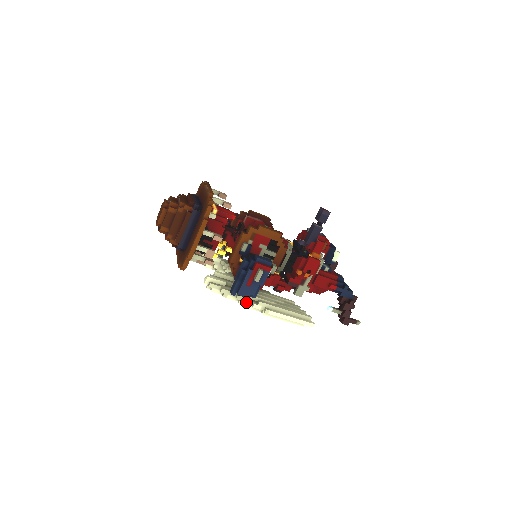
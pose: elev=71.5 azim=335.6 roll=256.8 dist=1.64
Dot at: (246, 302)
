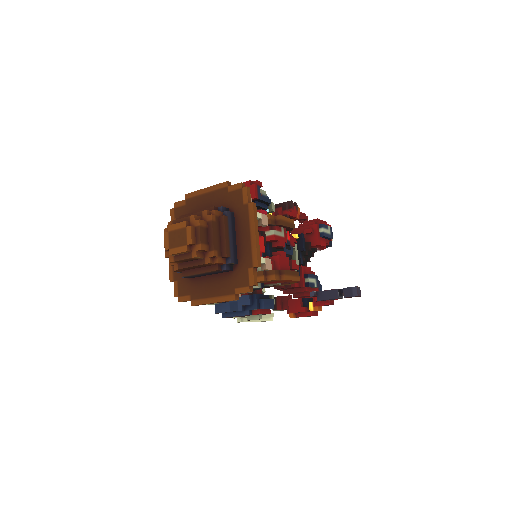
Dot at: occluded
